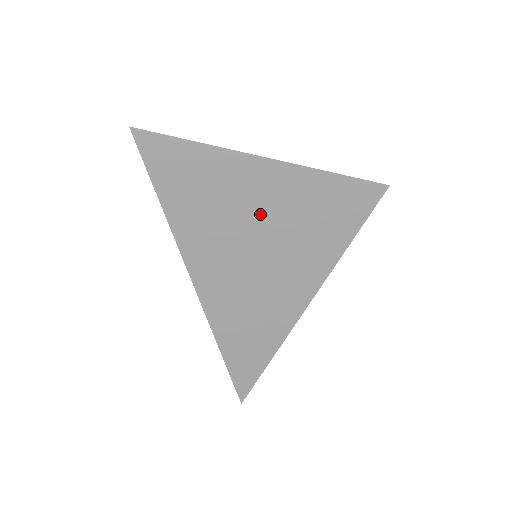
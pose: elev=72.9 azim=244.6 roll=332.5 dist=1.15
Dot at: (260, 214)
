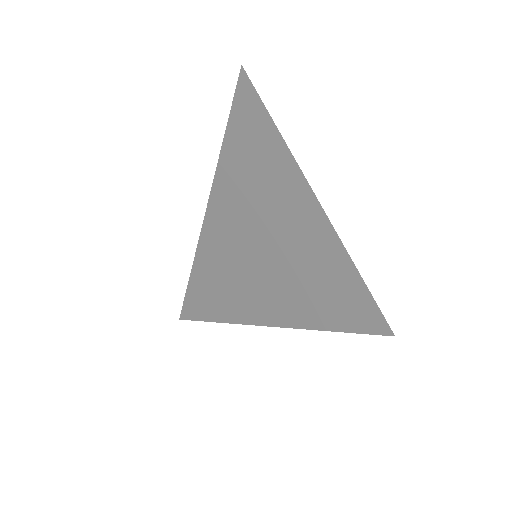
Dot at: (282, 235)
